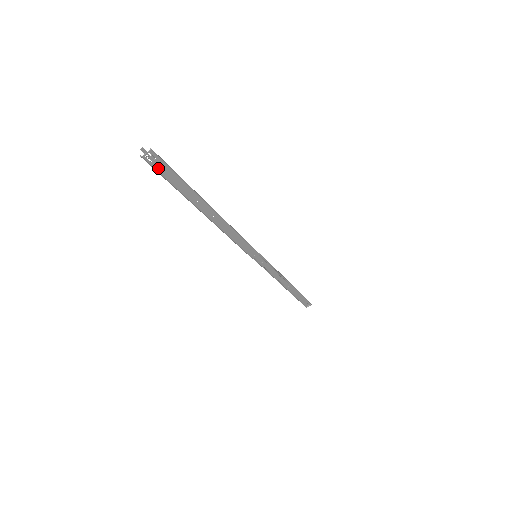
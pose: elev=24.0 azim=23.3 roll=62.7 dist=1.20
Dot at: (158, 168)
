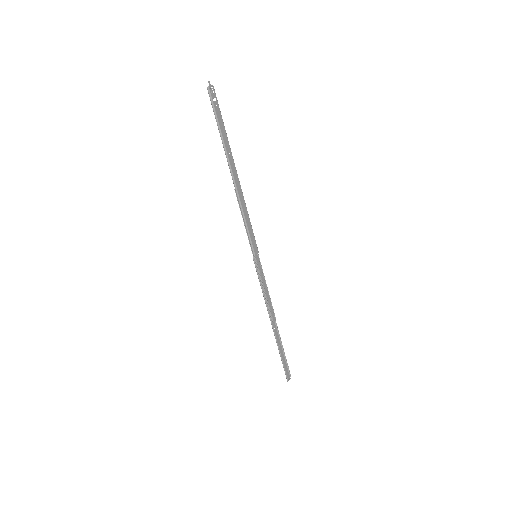
Dot at: (214, 103)
